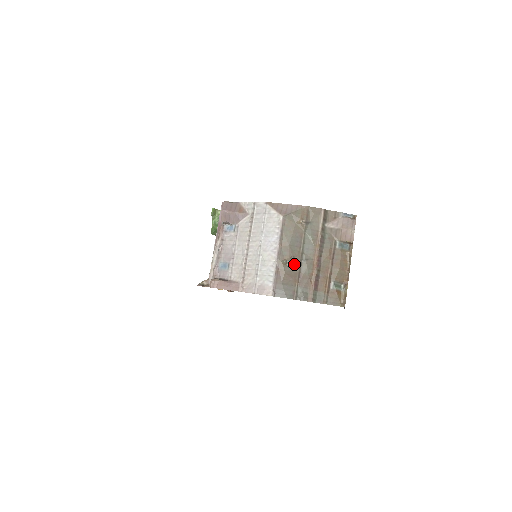
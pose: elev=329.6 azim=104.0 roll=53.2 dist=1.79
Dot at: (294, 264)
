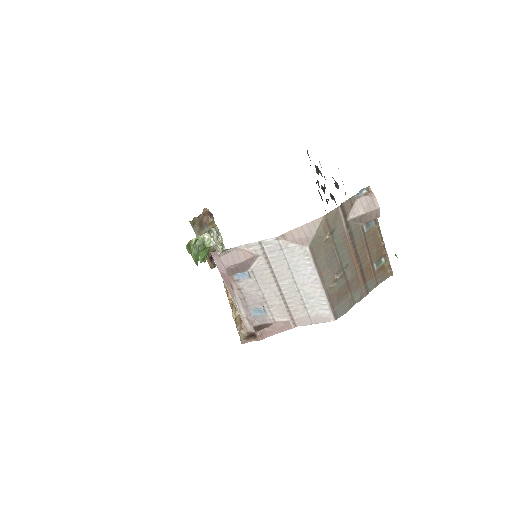
Dot at: (339, 279)
